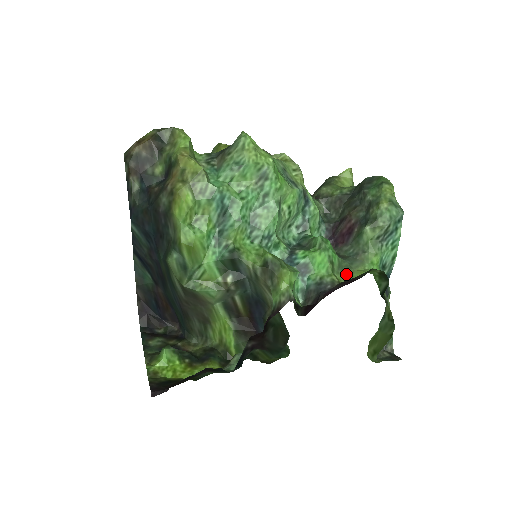
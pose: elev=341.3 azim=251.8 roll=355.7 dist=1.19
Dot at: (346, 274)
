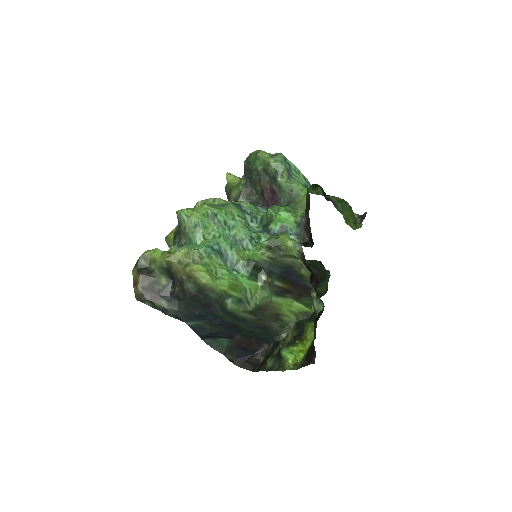
Dot at: (300, 208)
